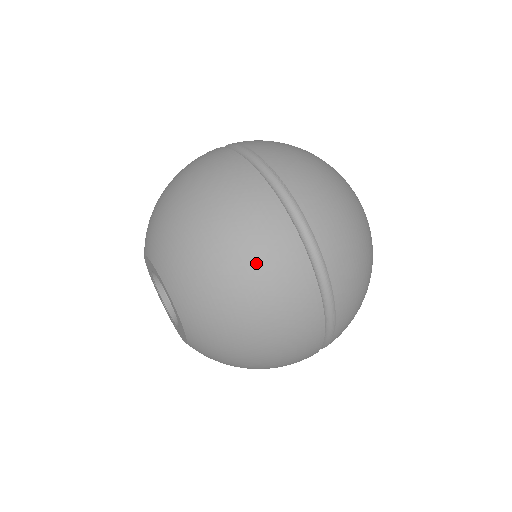
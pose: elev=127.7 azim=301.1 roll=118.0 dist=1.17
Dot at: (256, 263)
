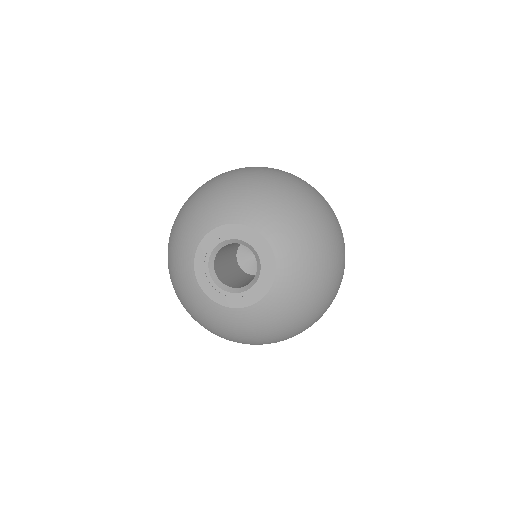
Dot at: (275, 174)
